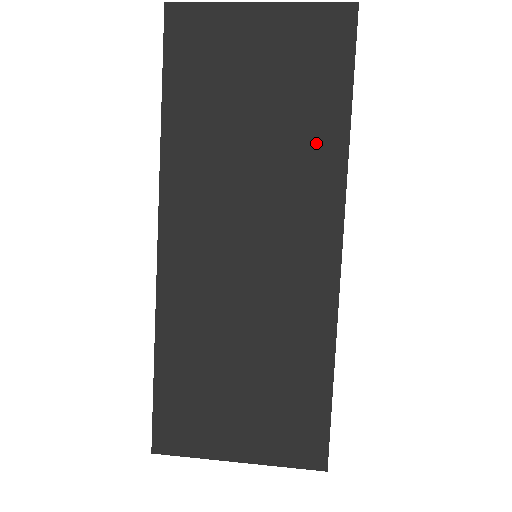
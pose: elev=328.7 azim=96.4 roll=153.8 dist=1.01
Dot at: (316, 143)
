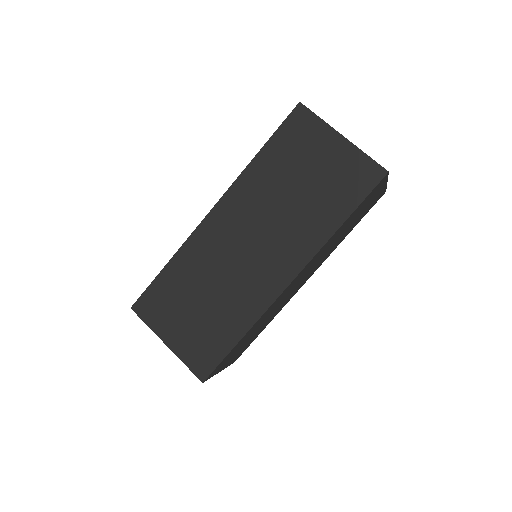
Dot at: (318, 223)
